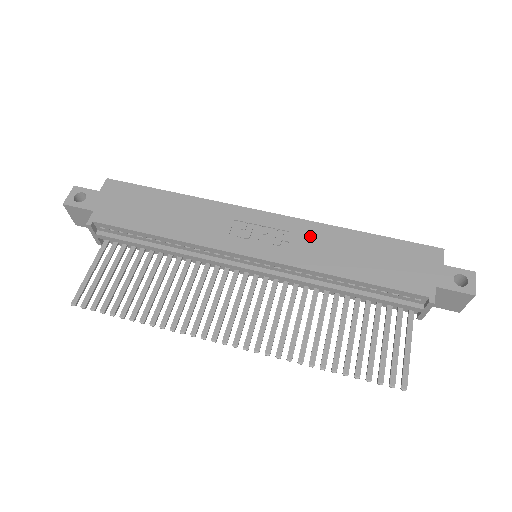
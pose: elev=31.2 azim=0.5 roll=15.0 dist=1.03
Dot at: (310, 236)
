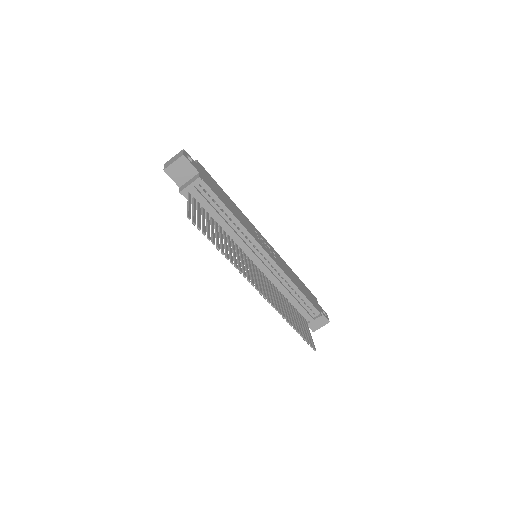
Dot at: (281, 260)
